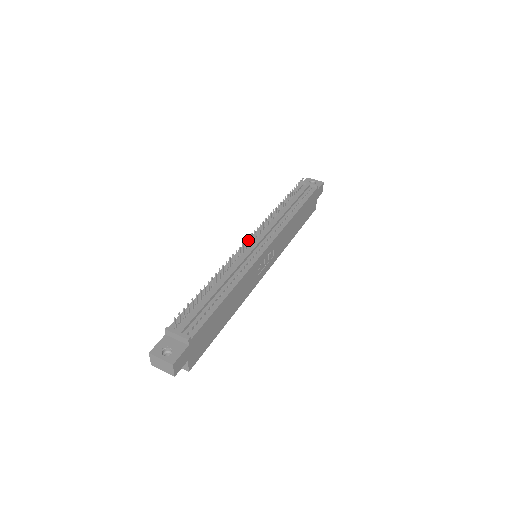
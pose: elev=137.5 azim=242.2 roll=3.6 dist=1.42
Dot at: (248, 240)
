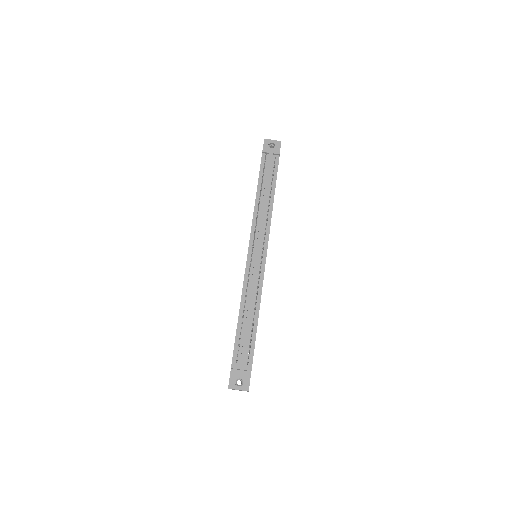
Dot at: (251, 255)
